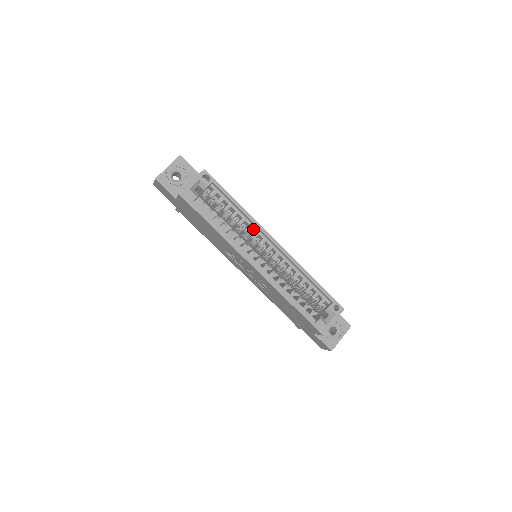
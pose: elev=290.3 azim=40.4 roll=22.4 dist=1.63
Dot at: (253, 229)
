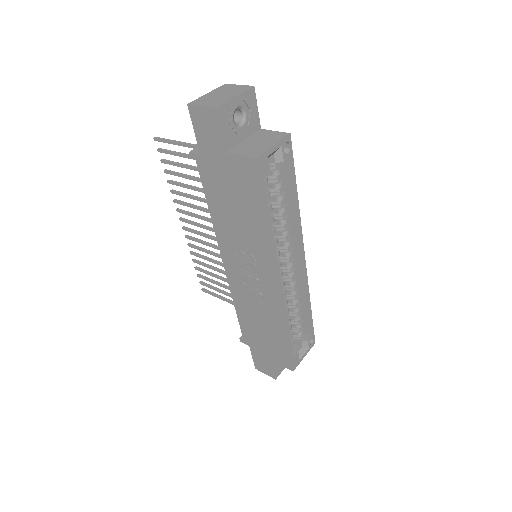
Dot at: (291, 233)
